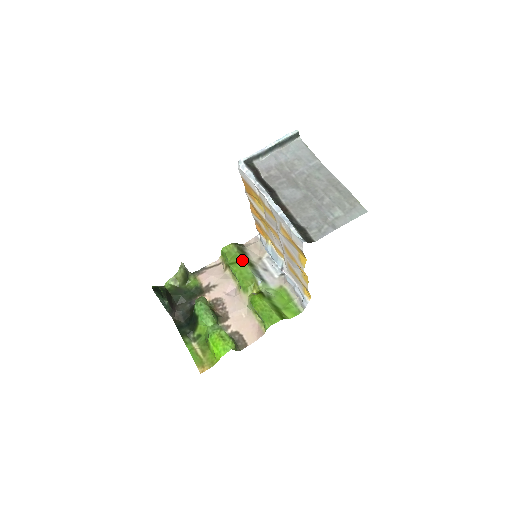
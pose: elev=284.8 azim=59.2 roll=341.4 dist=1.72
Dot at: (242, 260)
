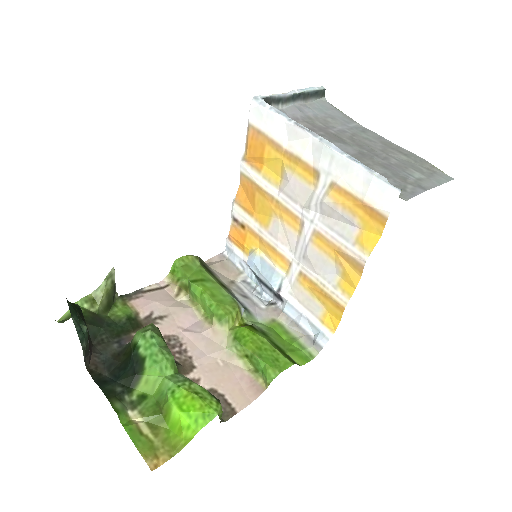
Dot at: (210, 277)
